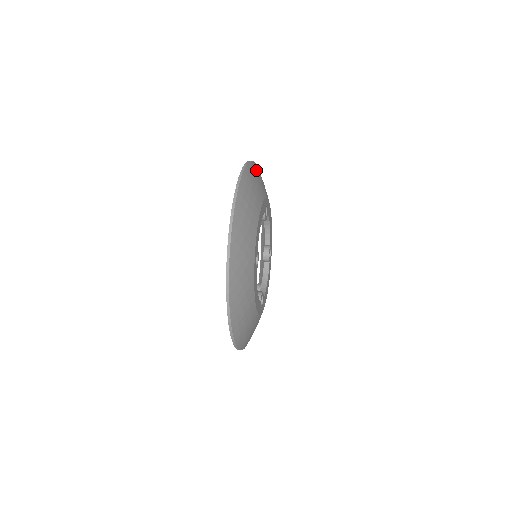
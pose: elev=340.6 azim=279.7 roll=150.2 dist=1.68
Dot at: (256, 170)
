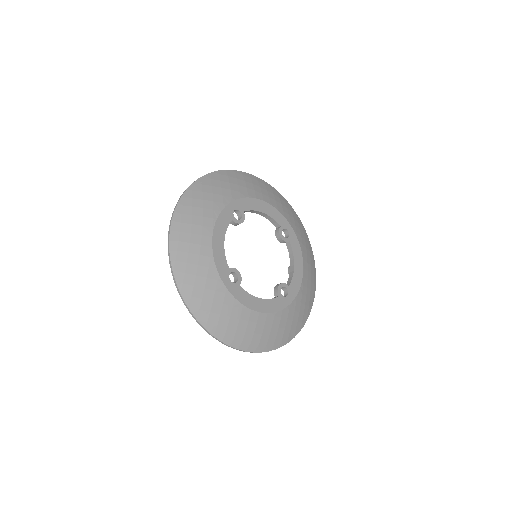
Dot at: (293, 213)
